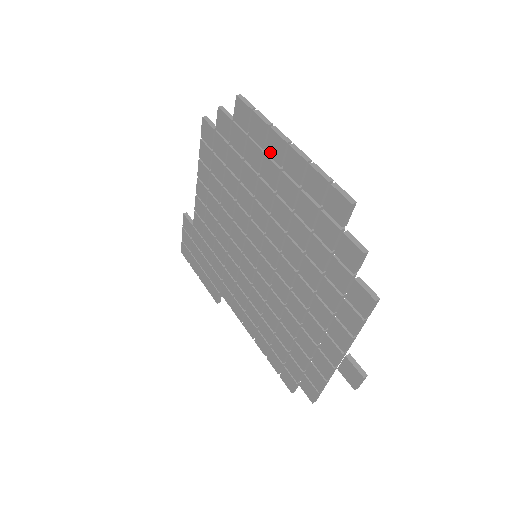
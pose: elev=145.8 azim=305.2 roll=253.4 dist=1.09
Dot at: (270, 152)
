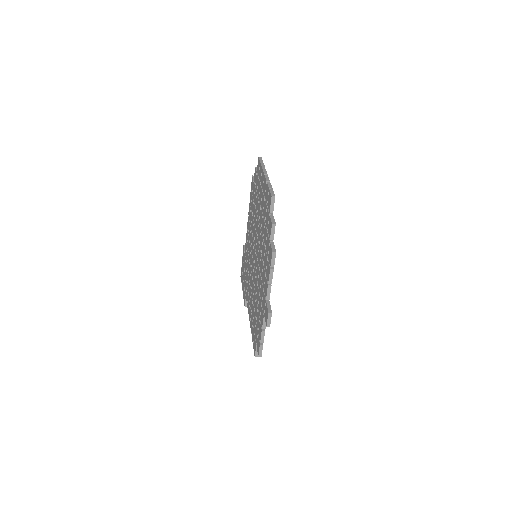
Dot at: (261, 183)
